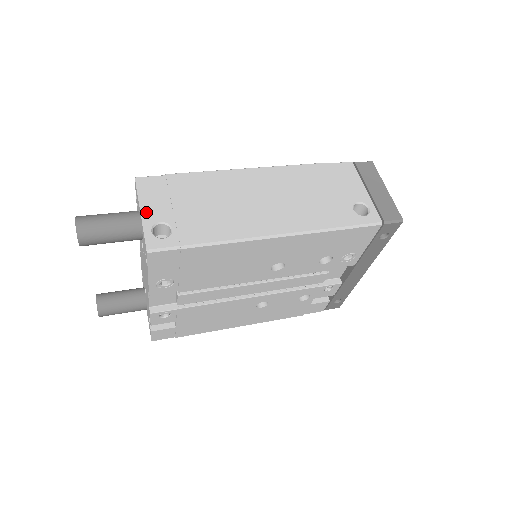
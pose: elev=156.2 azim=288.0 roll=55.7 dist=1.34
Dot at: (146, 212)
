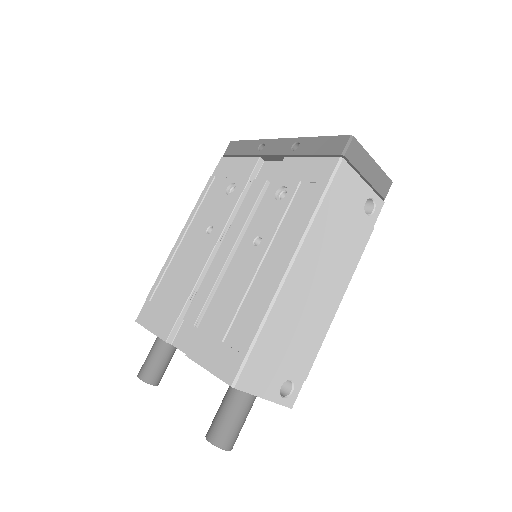
Dot at: (268, 395)
